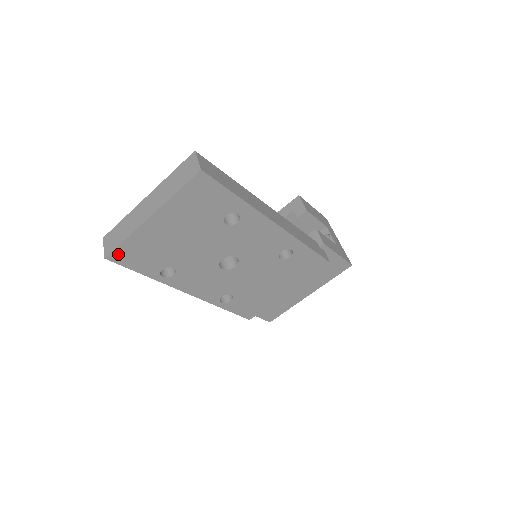
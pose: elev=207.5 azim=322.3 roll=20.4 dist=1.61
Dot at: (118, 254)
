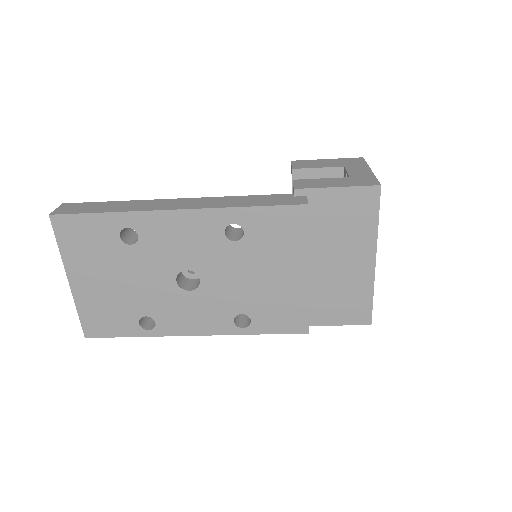
Dot at: (89, 328)
